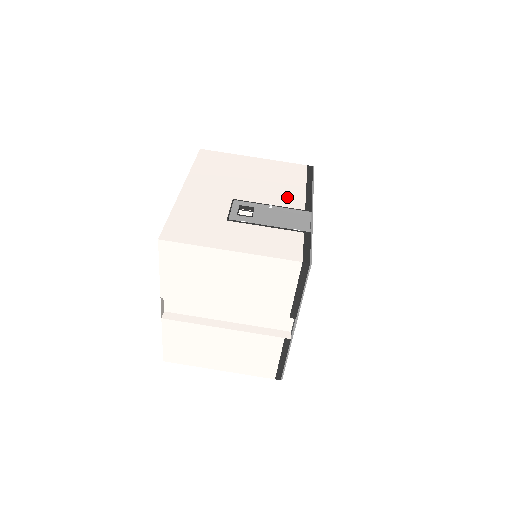
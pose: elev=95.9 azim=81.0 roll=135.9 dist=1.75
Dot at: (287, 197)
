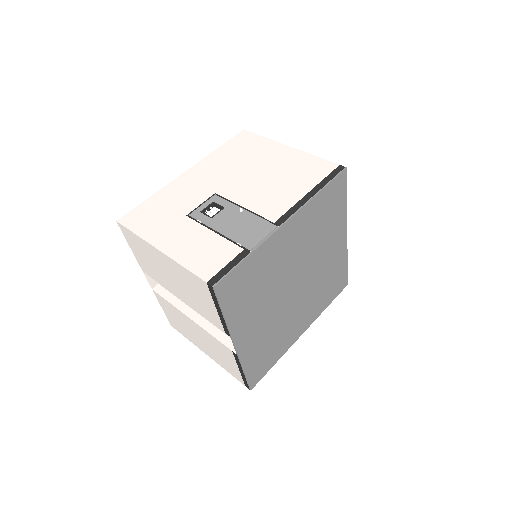
Dot at: (272, 202)
